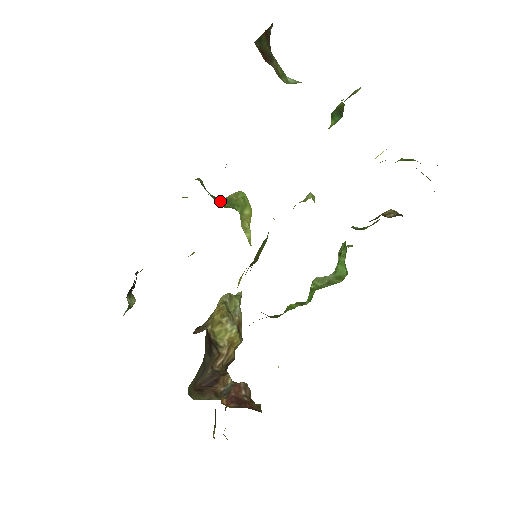
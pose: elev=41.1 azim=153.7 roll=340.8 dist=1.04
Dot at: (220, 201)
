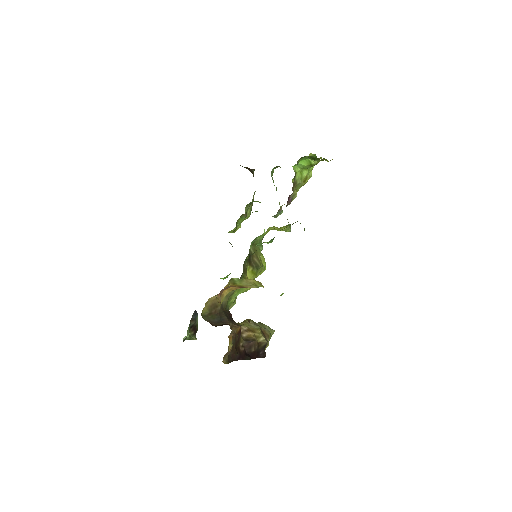
Dot at: occluded
